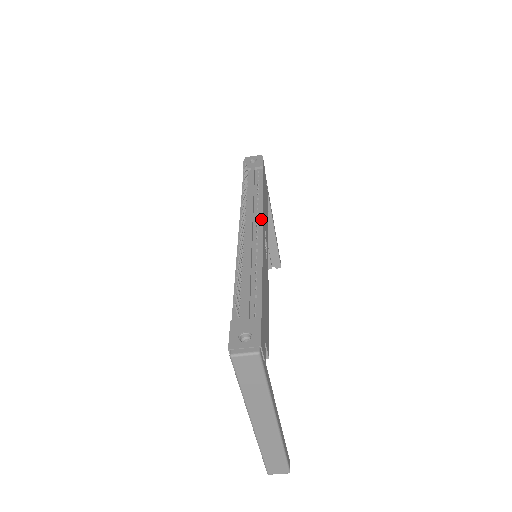
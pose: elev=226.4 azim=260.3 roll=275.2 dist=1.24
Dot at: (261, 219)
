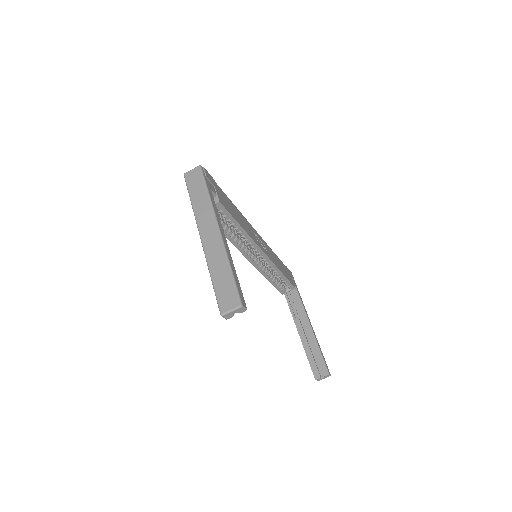
Dot at: occluded
